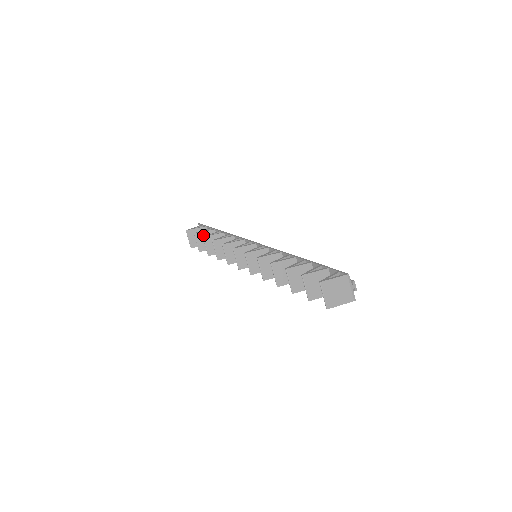
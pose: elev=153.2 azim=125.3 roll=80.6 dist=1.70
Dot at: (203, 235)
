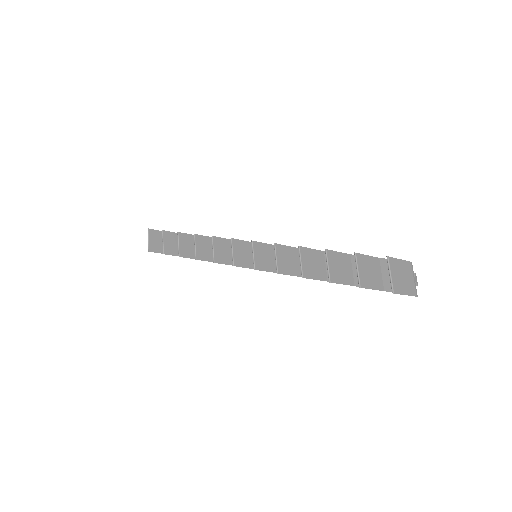
Dot at: (172, 236)
